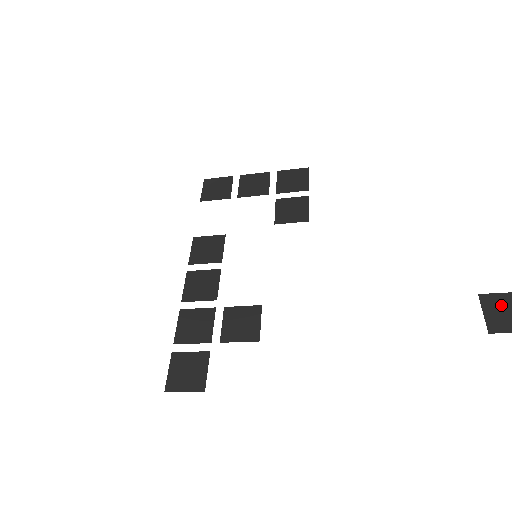
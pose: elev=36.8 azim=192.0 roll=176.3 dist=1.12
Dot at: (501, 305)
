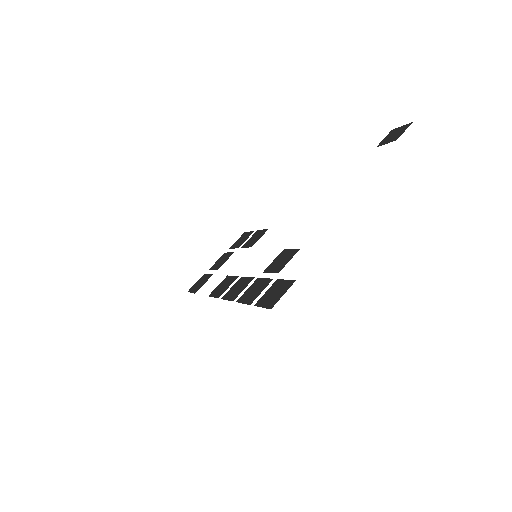
Dot at: (389, 138)
